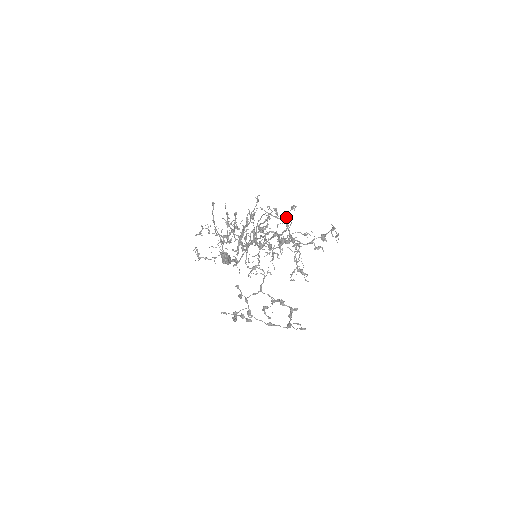
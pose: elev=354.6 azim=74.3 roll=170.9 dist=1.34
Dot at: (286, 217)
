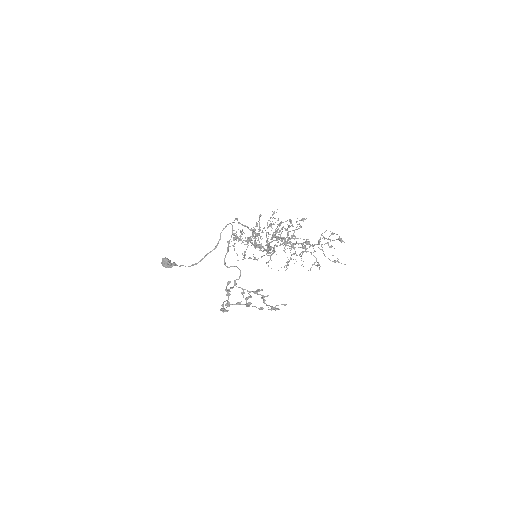
Dot at: (290, 226)
